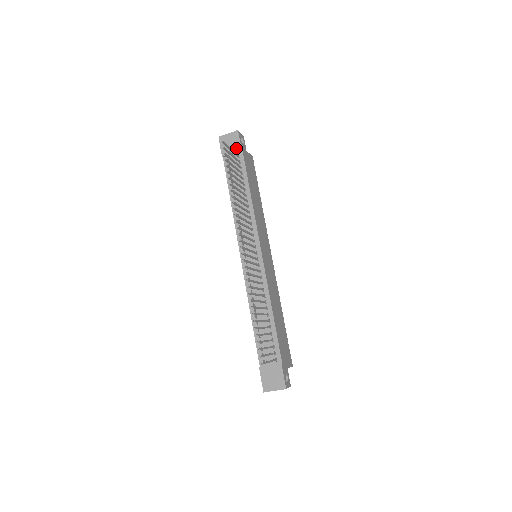
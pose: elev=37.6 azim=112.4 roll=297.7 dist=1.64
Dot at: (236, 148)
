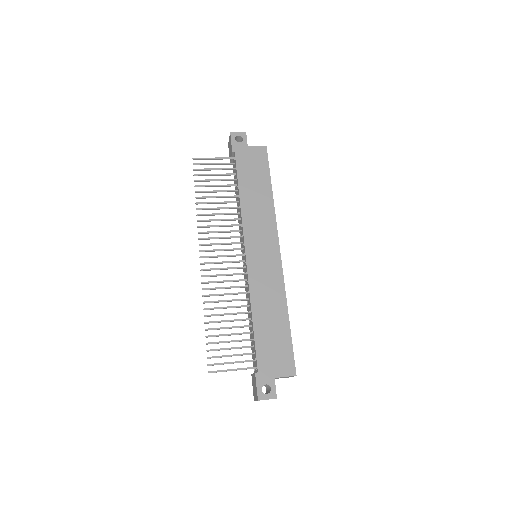
Dot at: (231, 151)
